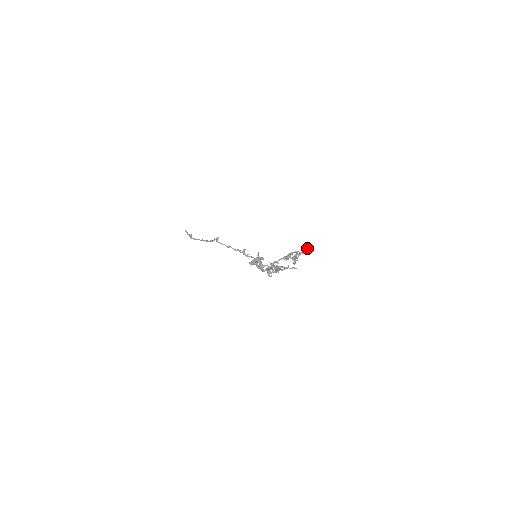
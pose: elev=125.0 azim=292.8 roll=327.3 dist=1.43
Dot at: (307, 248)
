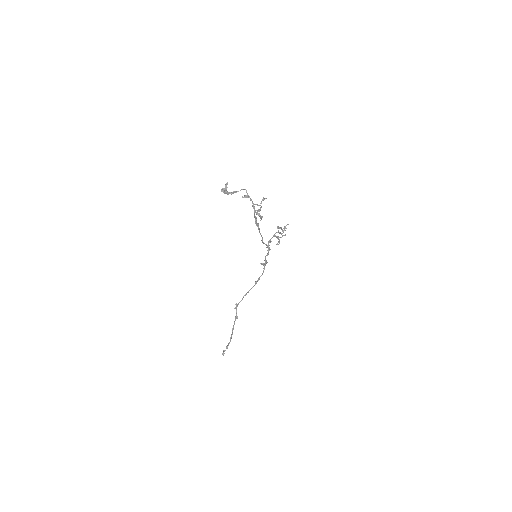
Dot at: (285, 226)
